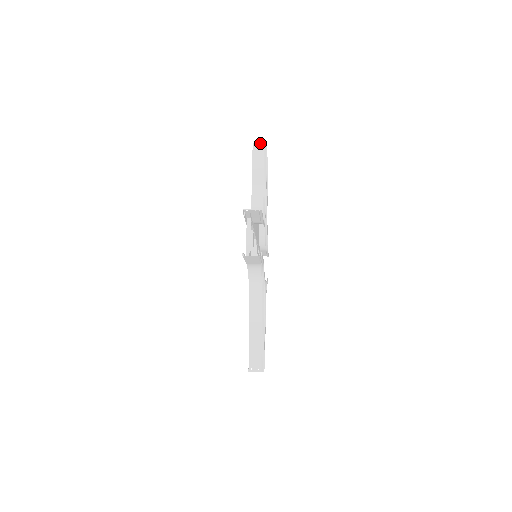
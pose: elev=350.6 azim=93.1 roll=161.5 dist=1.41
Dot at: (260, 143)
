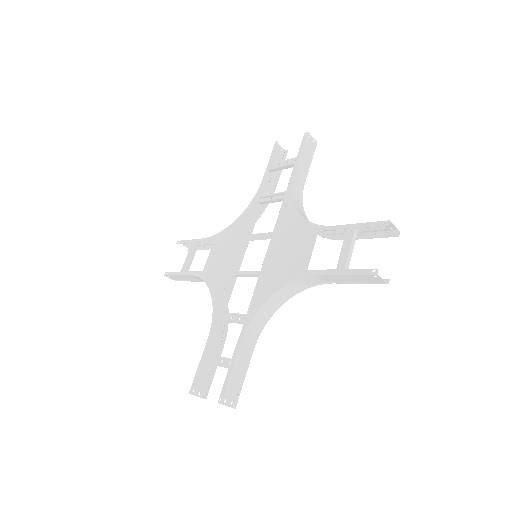
Dot at: (183, 244)
